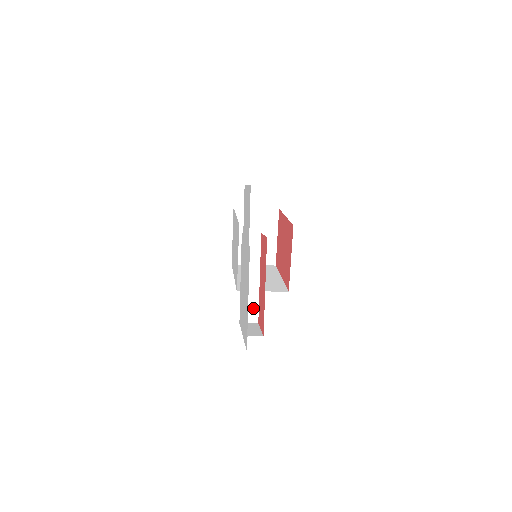
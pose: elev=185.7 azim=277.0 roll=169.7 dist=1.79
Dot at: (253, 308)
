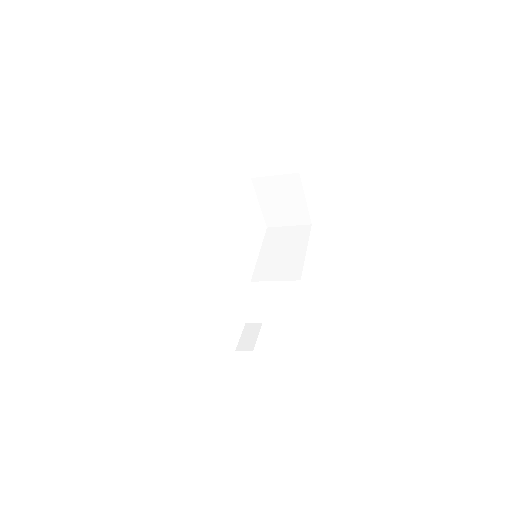
Dot at: (254, 312)
